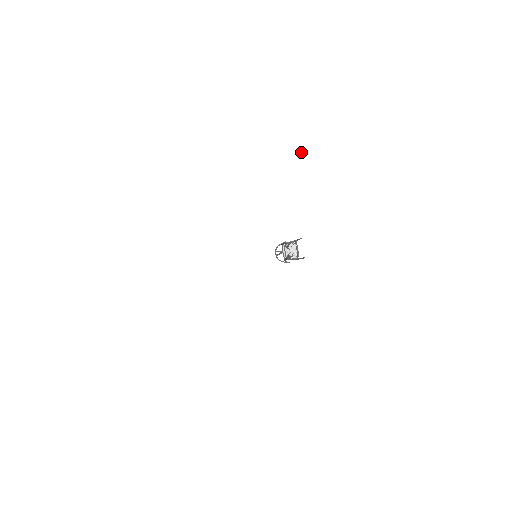
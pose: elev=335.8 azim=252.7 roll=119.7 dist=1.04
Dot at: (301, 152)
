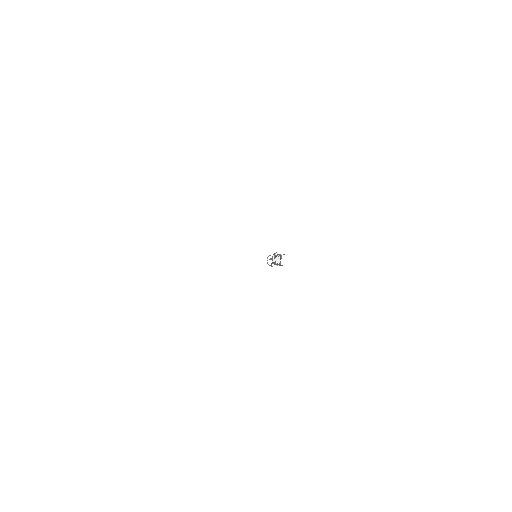
Dot at: (297, 210)
